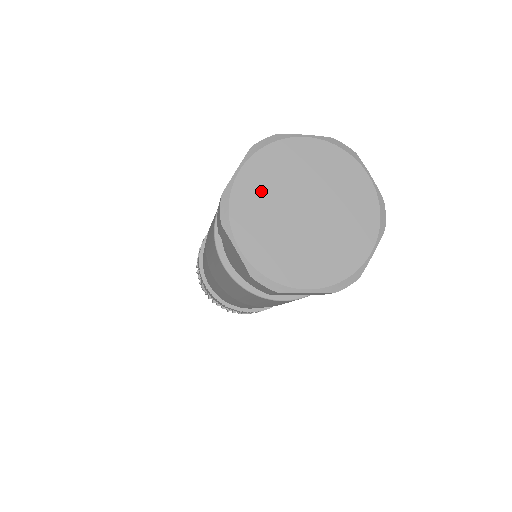
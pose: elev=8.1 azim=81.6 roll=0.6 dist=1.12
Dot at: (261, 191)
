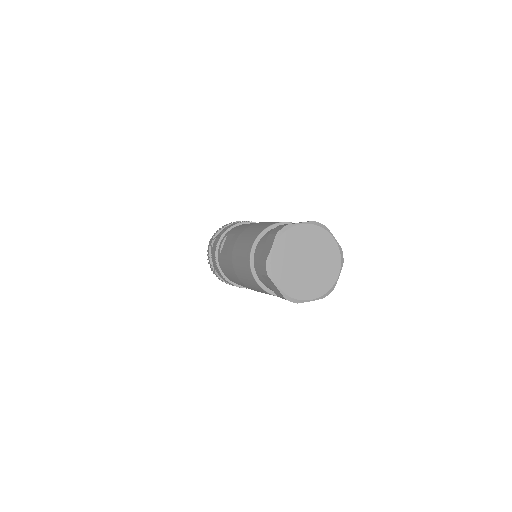
Dot at: (285, 256)
